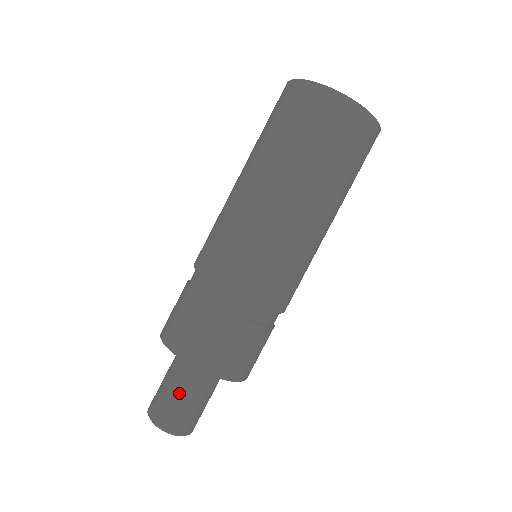
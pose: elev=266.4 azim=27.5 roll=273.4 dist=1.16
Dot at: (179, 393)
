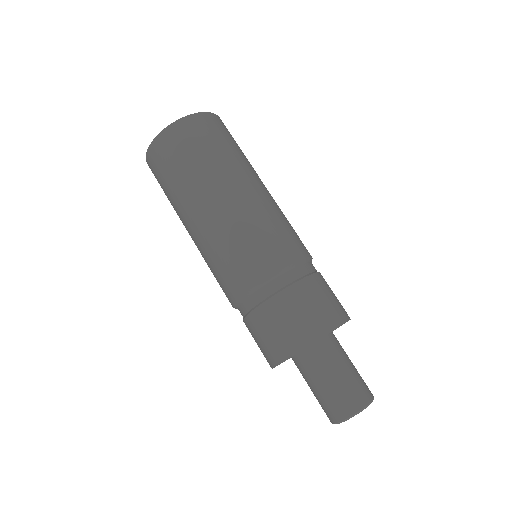
Dot at: (317, 386)
